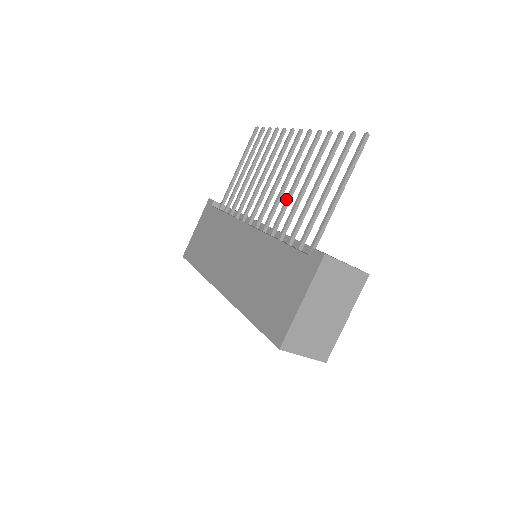
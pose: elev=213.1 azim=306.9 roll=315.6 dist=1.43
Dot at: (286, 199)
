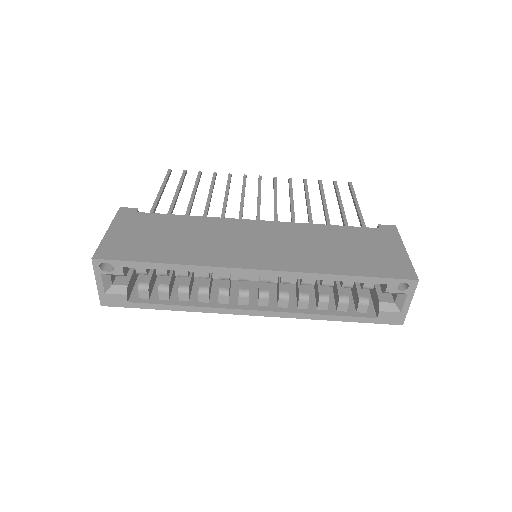
Dot at: (292, 208)
